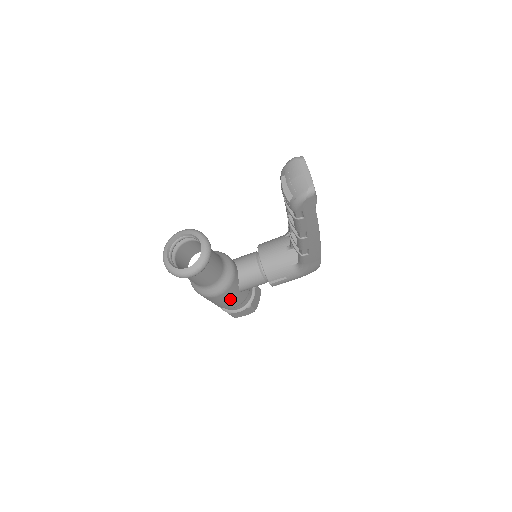
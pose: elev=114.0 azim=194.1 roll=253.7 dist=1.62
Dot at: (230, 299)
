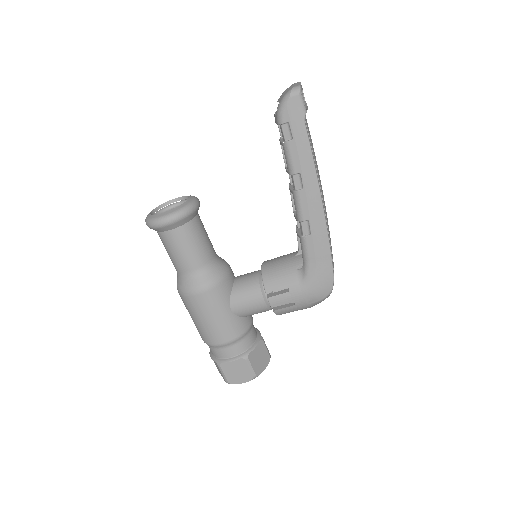
Dot at: (216, 315)
